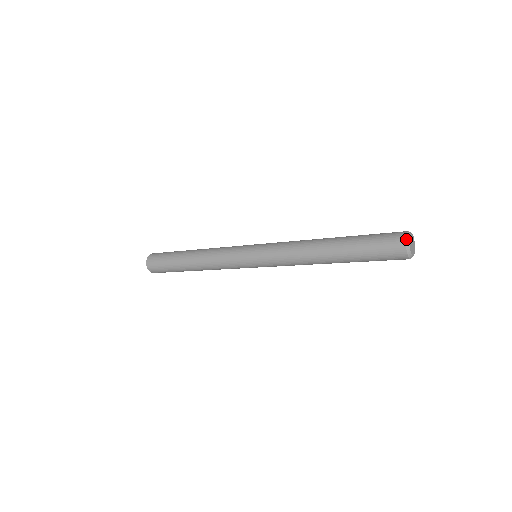
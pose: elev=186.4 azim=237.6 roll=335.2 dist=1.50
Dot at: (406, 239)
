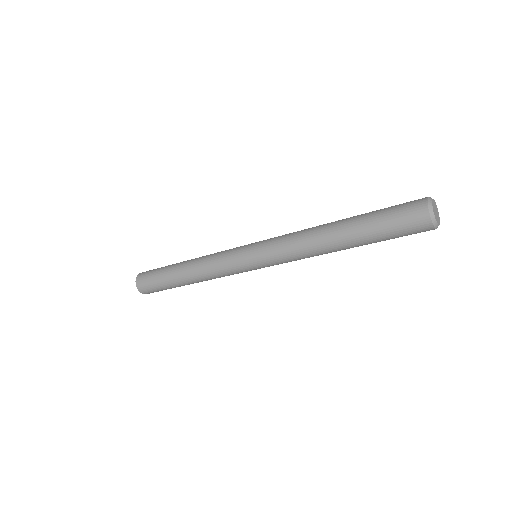
Dot at: (429, 211)
